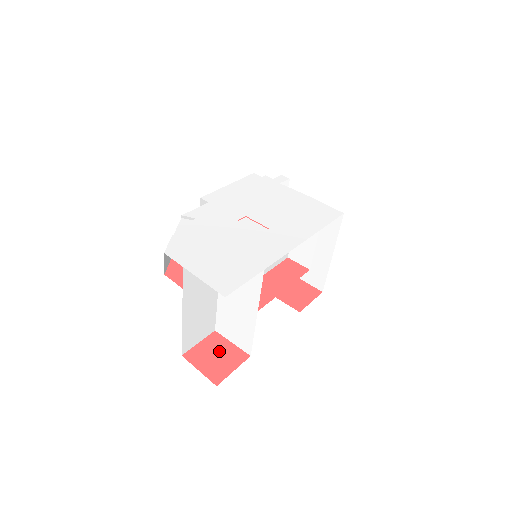
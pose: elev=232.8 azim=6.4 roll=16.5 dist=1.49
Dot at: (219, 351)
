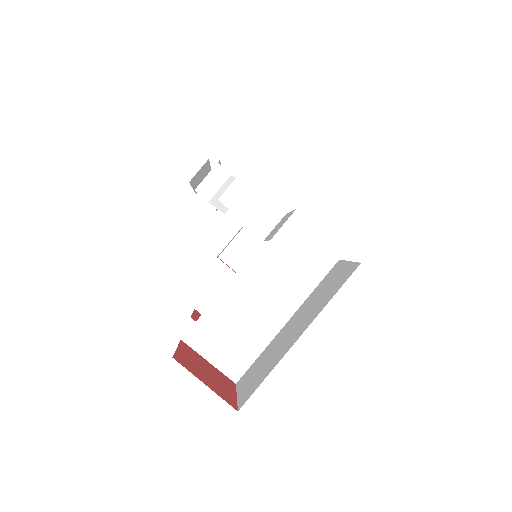
Dot at: (205, 367)
